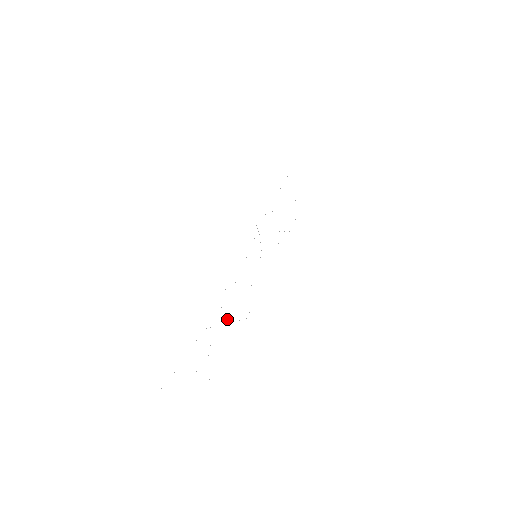
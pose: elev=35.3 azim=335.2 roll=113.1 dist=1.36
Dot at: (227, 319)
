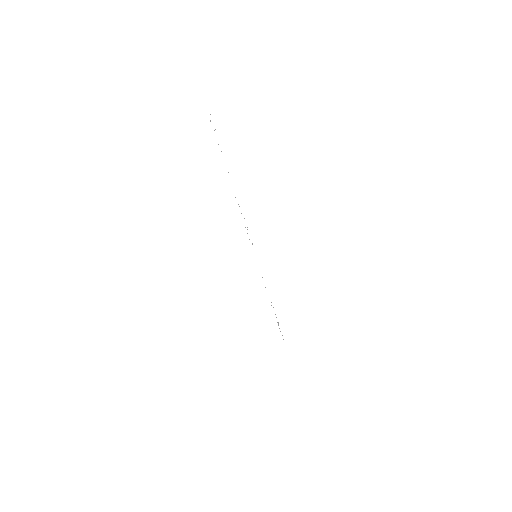
Dot at: occluded
